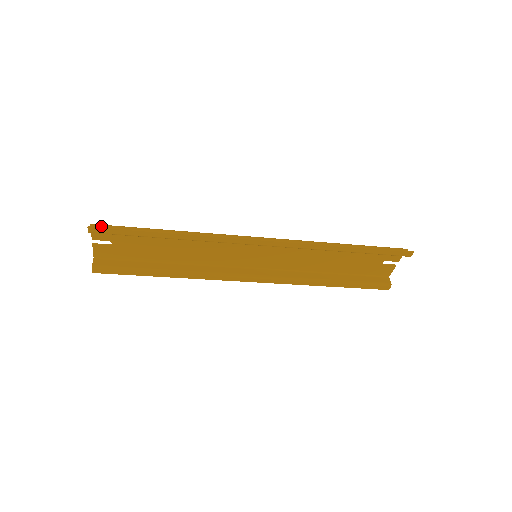
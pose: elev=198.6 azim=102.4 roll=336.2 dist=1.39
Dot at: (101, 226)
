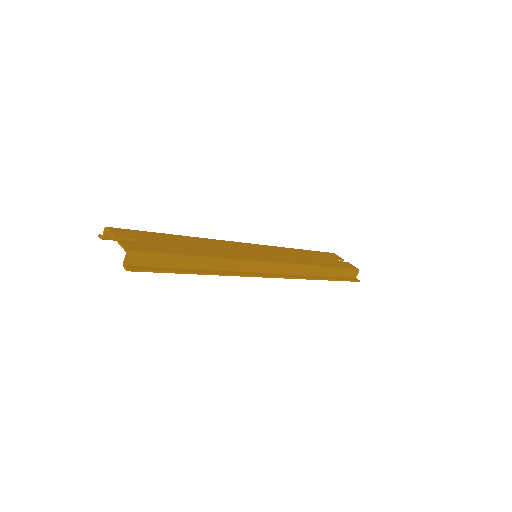
Dot at: (138, 257)
